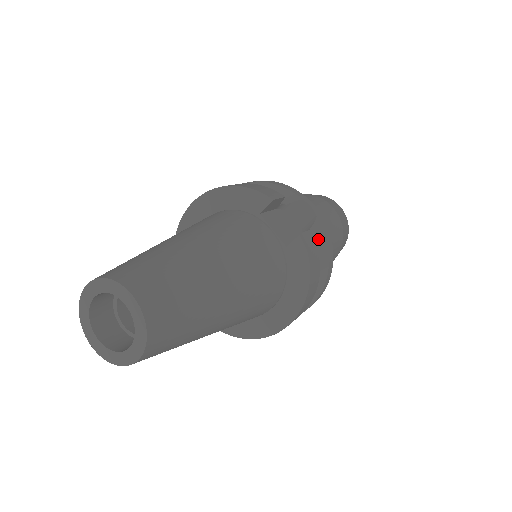
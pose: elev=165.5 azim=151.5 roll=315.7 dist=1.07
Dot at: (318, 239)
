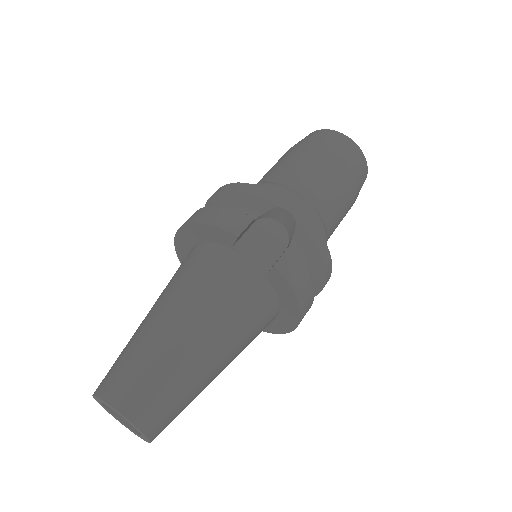
Dot at: (304, 242)
